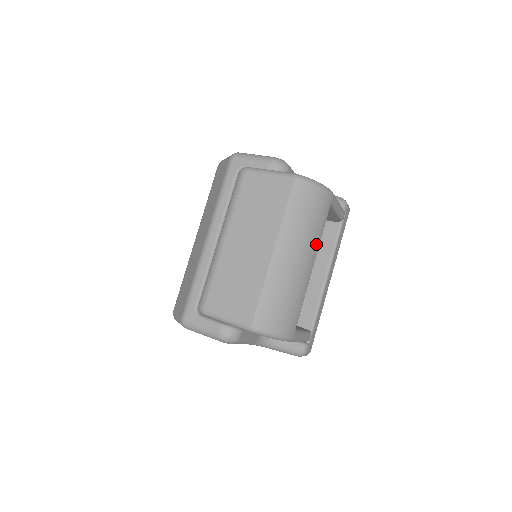
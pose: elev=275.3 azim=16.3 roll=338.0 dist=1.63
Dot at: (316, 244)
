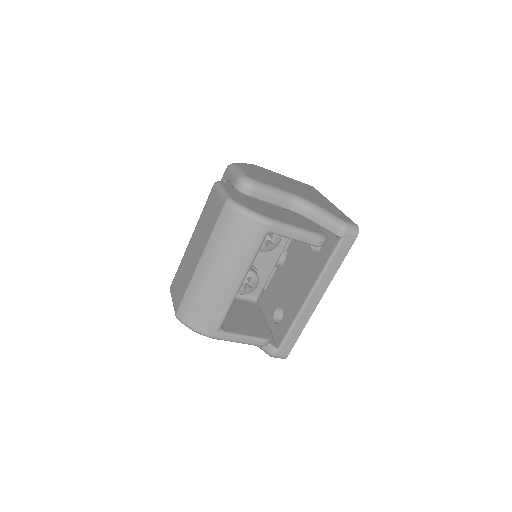
Dot at: (242, 266)
